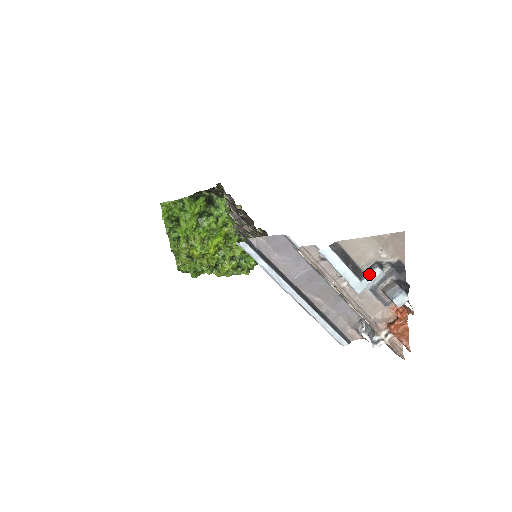
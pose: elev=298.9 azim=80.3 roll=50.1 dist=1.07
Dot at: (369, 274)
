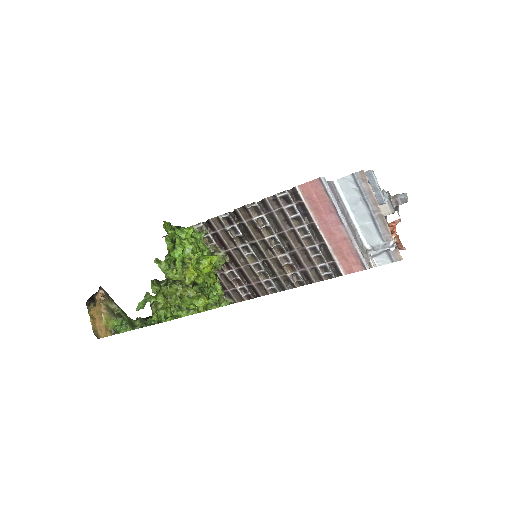
Dot at: (383, 193)
